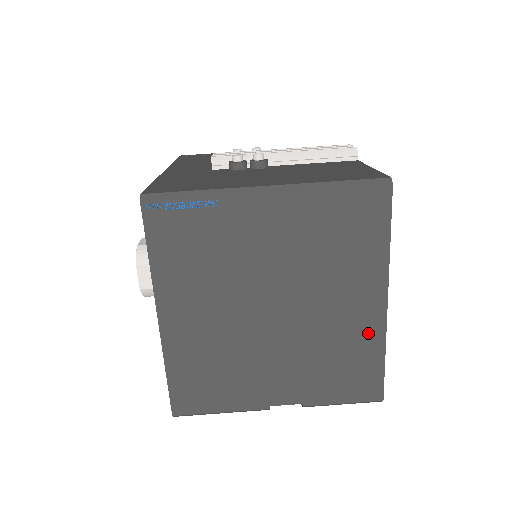
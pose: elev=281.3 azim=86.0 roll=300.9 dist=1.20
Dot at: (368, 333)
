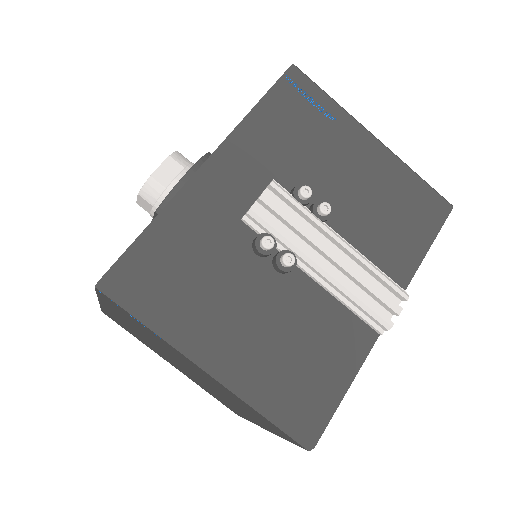
Dot at: (244, 415)
